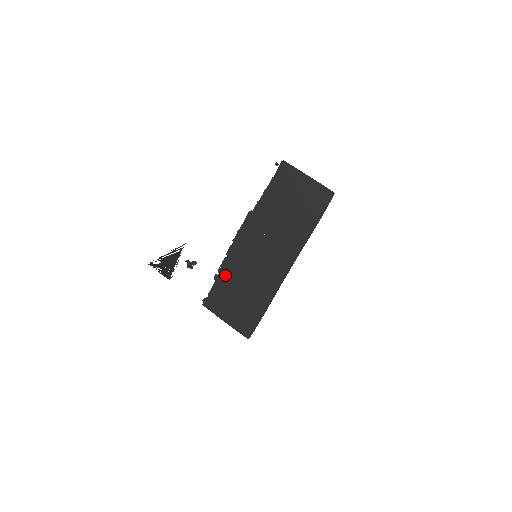
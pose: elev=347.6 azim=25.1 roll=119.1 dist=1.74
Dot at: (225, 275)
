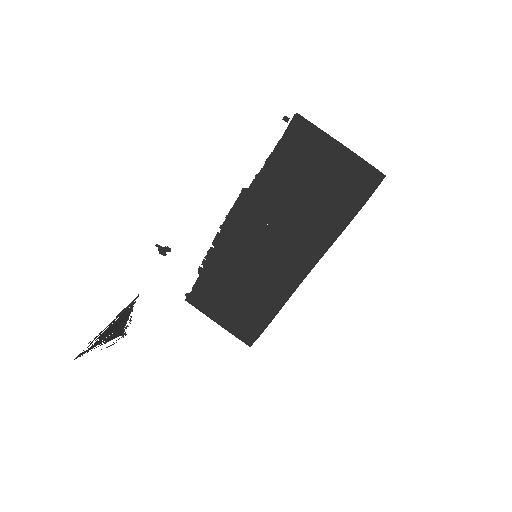
Dot at: (213, 270)
